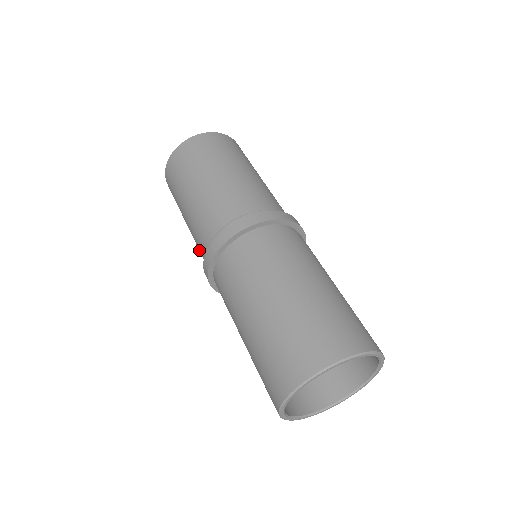
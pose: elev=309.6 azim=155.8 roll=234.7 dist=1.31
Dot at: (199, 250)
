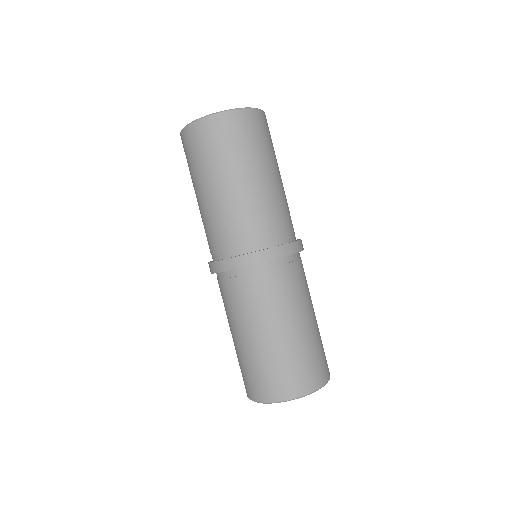
Dot at: (211, 233)
